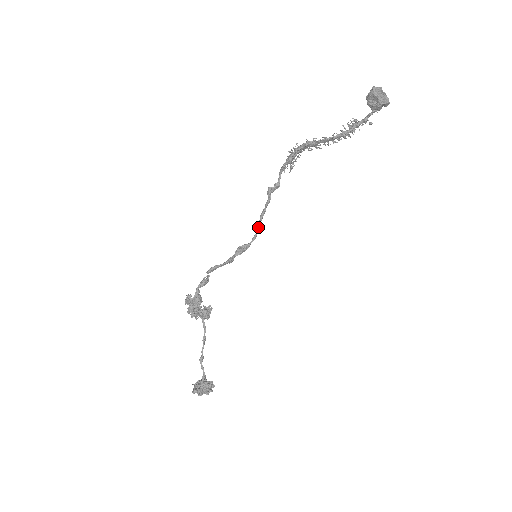
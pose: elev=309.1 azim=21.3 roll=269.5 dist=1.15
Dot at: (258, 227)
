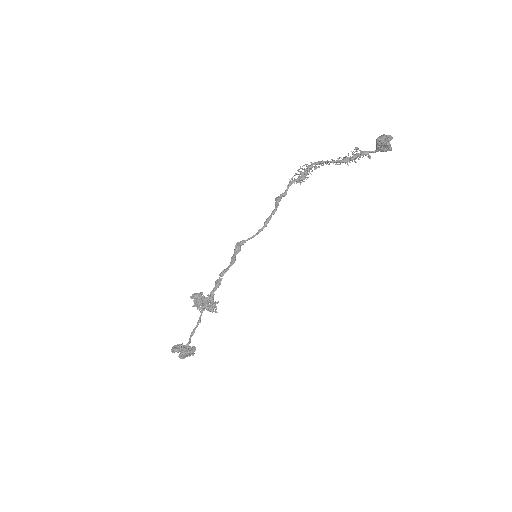
Dot at: occluded
